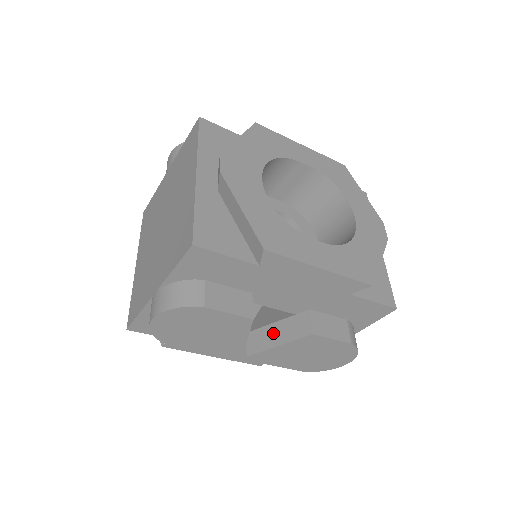
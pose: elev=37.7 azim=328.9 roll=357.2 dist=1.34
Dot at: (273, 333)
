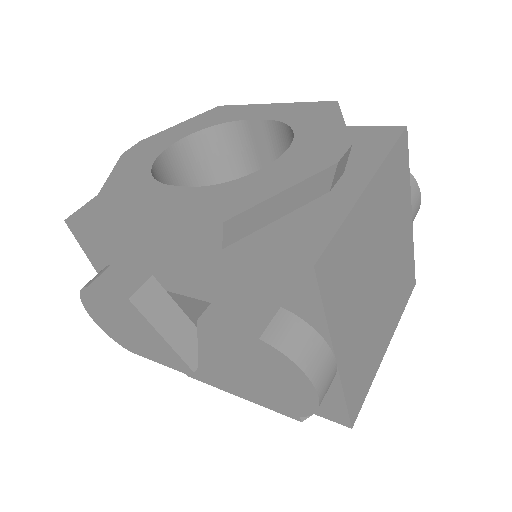
Dot at: occluded
